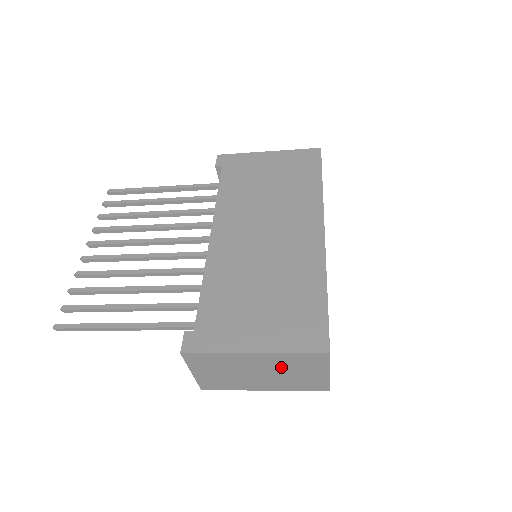
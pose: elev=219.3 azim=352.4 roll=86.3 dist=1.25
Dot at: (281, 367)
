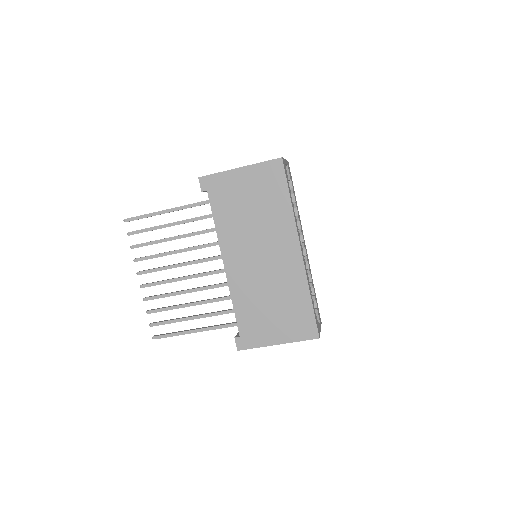
Dot at: occluded
